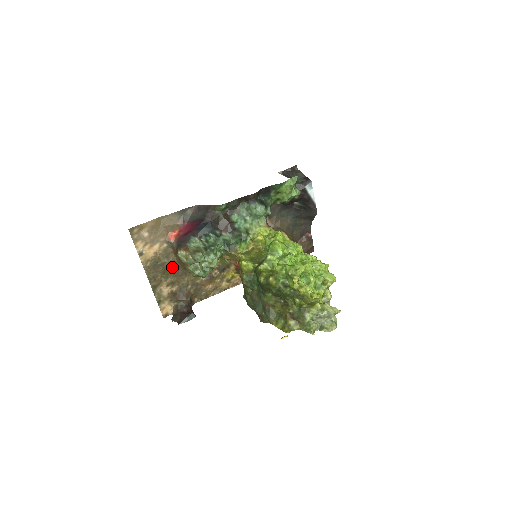
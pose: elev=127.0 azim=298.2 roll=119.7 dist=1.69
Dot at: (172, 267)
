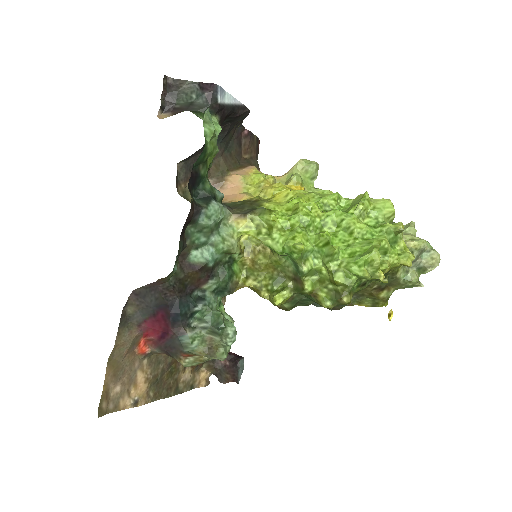
Dot at: (172, 359)
